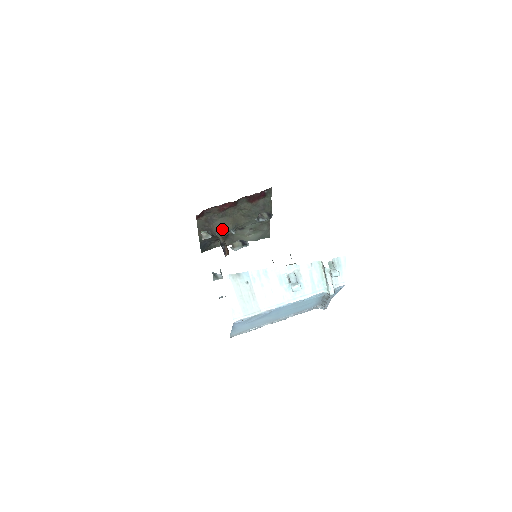
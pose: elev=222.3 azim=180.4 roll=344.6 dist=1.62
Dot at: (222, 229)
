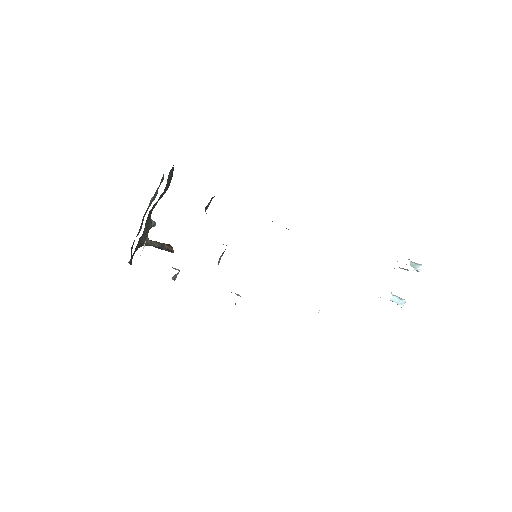
Dot at: (147, 236)
